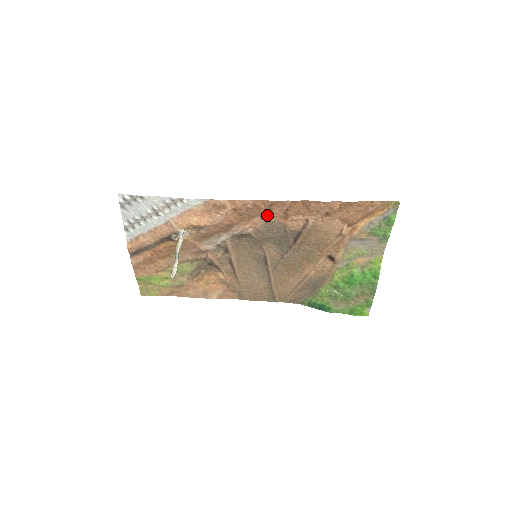
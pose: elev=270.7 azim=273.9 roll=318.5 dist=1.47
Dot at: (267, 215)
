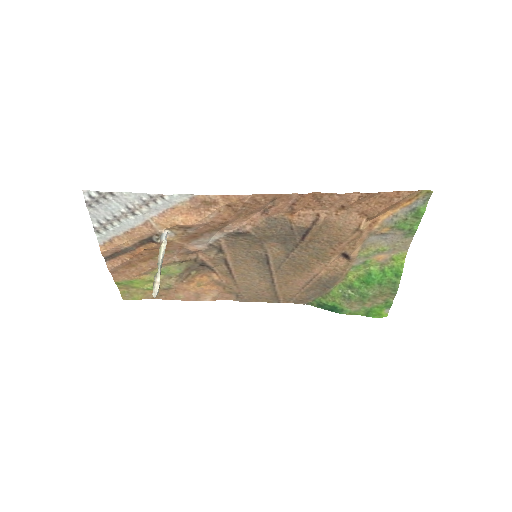
Dot at: (269, 210)
